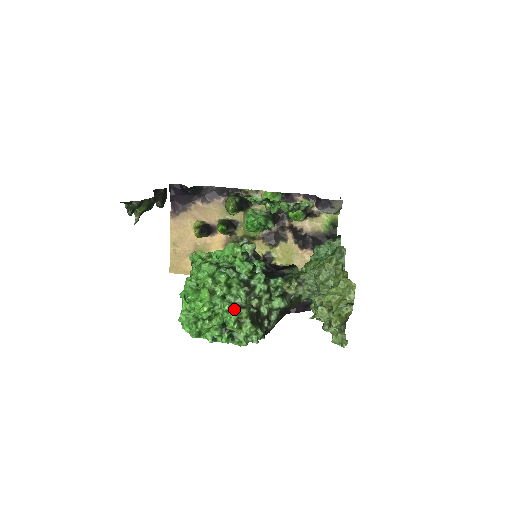
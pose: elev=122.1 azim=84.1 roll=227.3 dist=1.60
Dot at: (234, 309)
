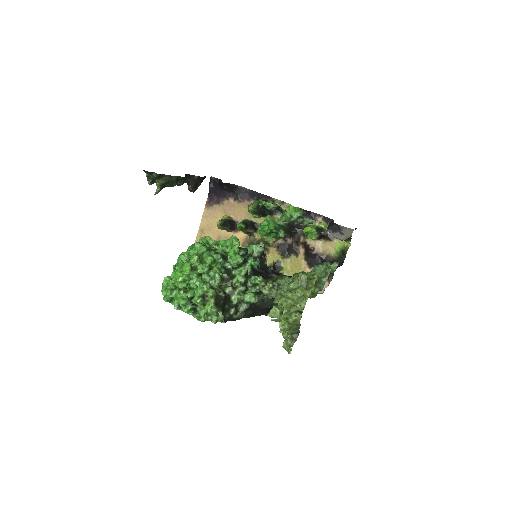
Dot at: (203, 286)
